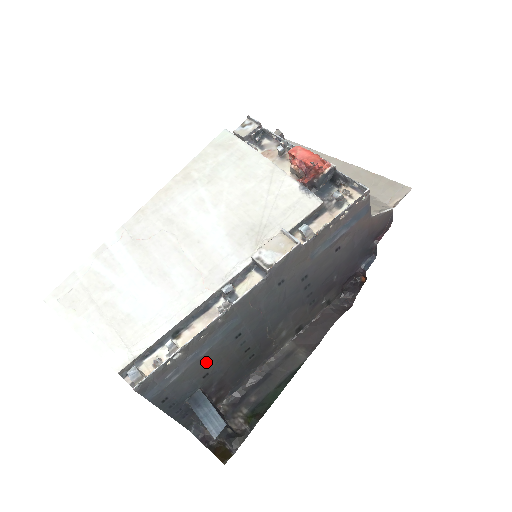
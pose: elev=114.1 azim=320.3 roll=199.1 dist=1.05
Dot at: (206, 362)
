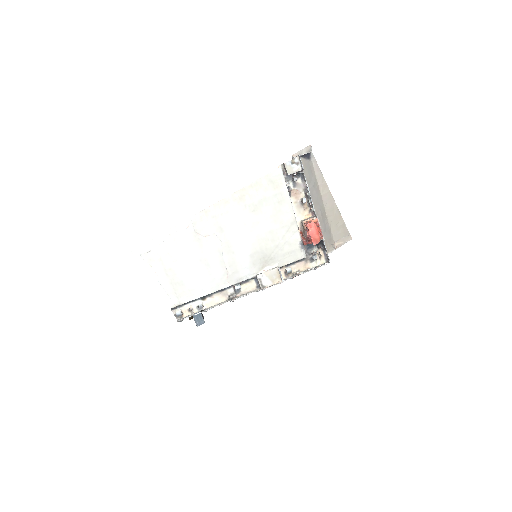
Dot at: occluded
